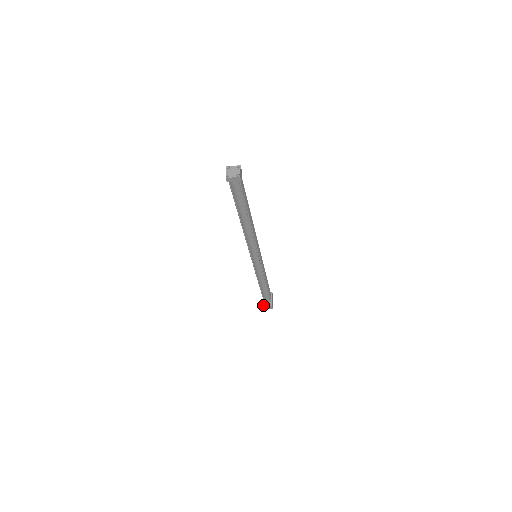
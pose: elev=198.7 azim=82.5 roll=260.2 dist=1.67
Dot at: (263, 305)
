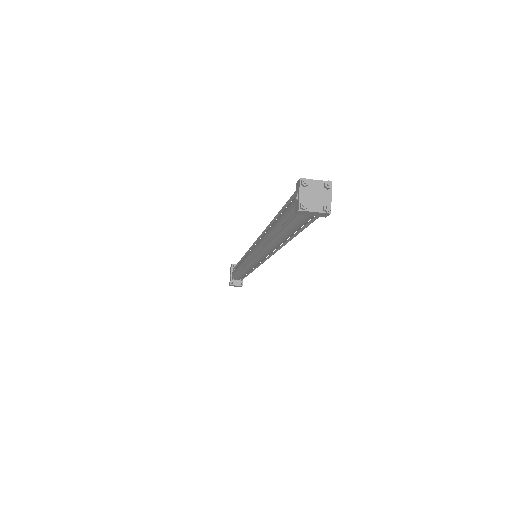
Dot at: (230, 284)
